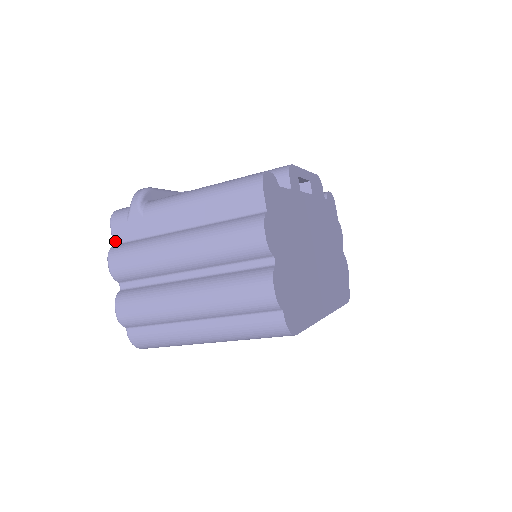
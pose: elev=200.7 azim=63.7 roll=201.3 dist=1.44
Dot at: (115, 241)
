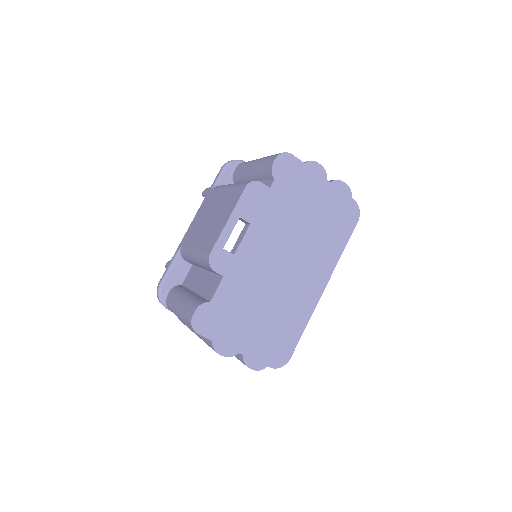
Dot at: occluded
